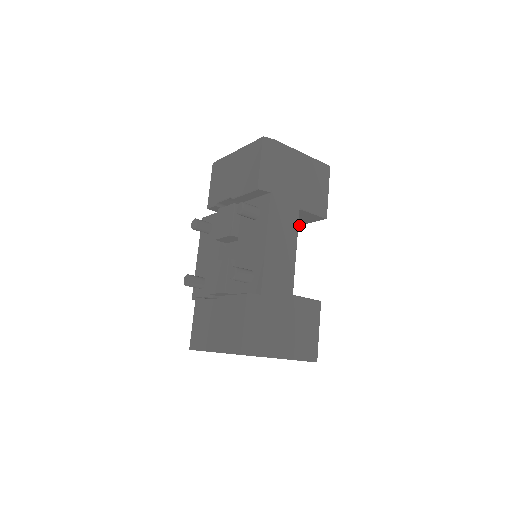
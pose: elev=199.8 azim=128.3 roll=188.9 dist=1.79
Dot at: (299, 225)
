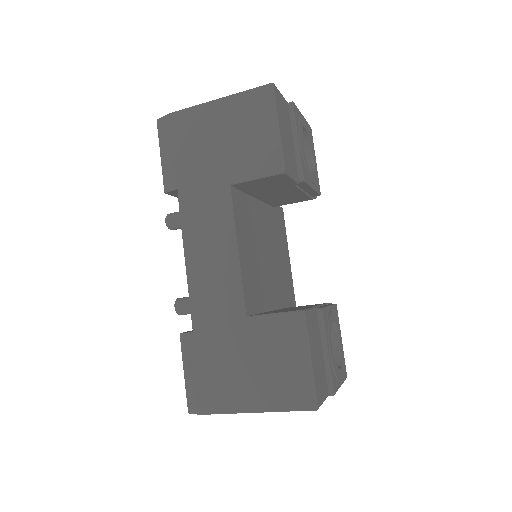
Dot at: (304, 184)
